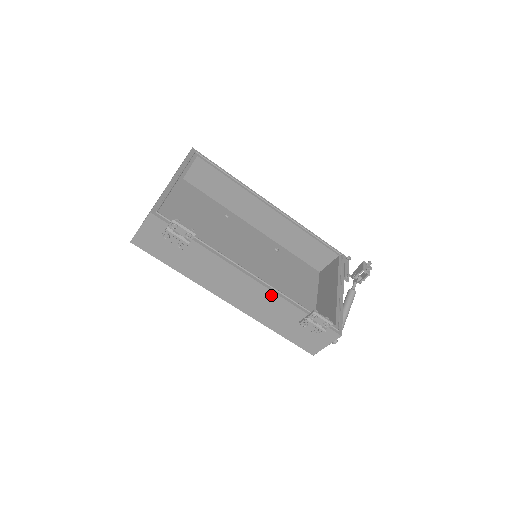
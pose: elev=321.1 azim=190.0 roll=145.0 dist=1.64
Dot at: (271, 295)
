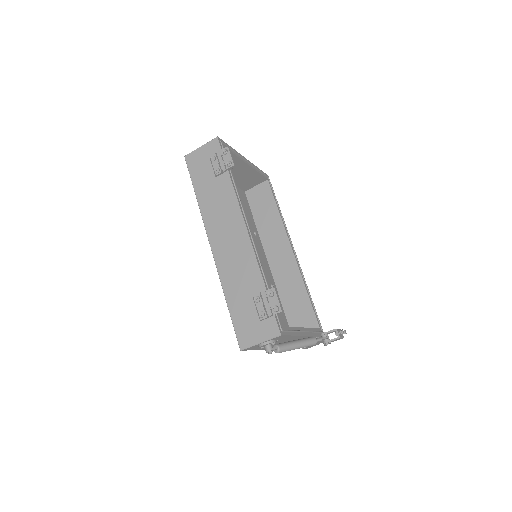
Dot at: (250, 253)
